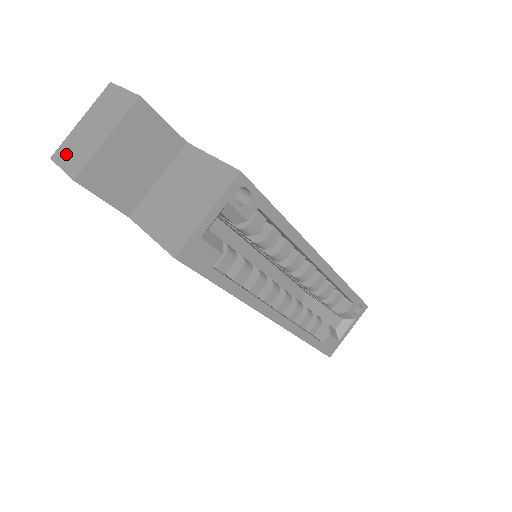
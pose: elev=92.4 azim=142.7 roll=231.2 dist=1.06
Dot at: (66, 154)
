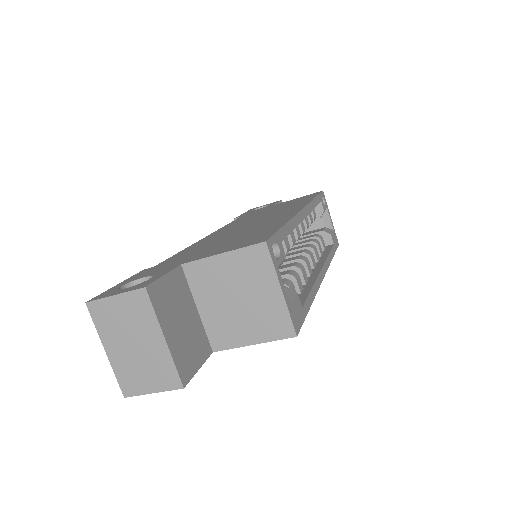
Dot at: (138, 382)
